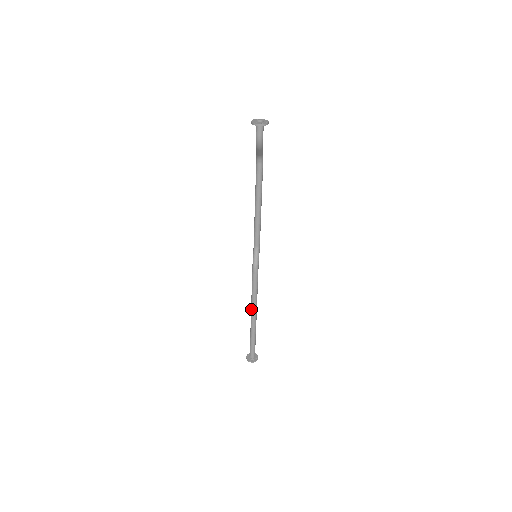
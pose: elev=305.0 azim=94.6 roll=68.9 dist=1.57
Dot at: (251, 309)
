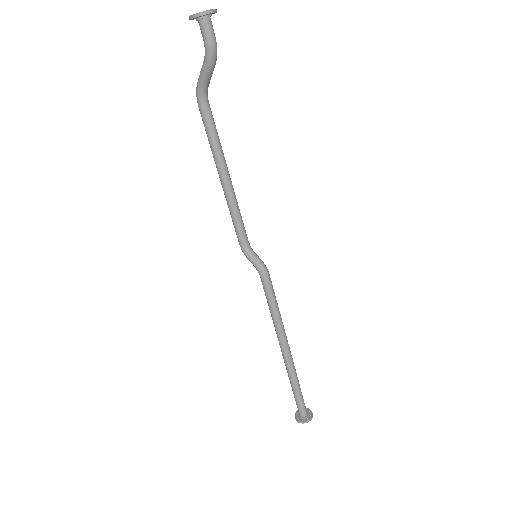
Dot at: (281, 342)
